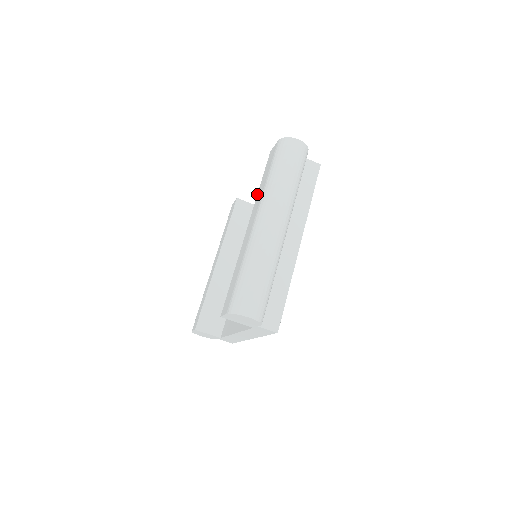
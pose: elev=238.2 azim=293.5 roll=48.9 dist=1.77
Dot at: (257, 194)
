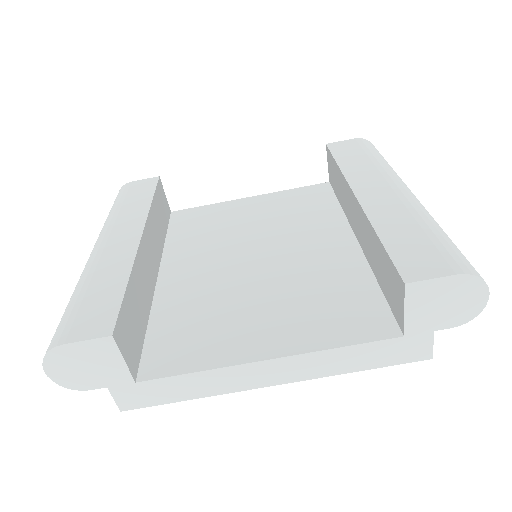
Dot at: (342, 169)
